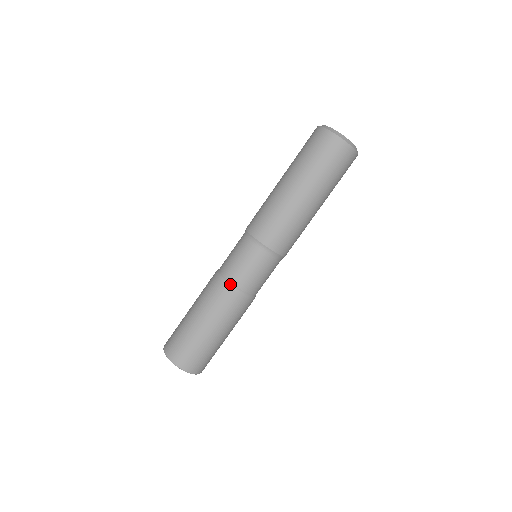
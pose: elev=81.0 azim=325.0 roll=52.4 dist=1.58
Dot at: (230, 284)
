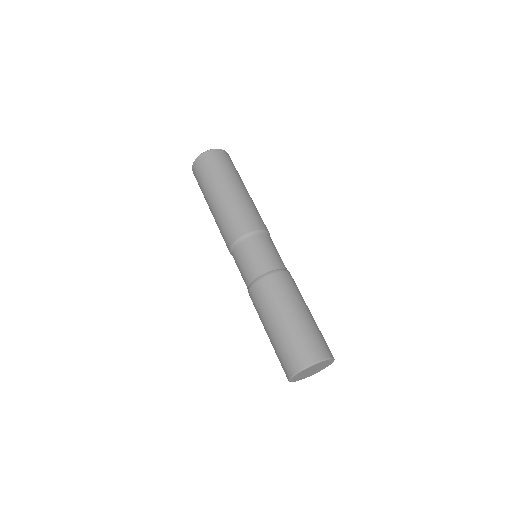
Dot at: (282, 270)
